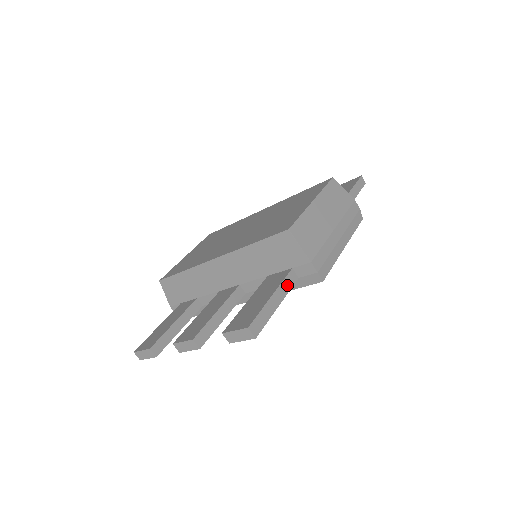
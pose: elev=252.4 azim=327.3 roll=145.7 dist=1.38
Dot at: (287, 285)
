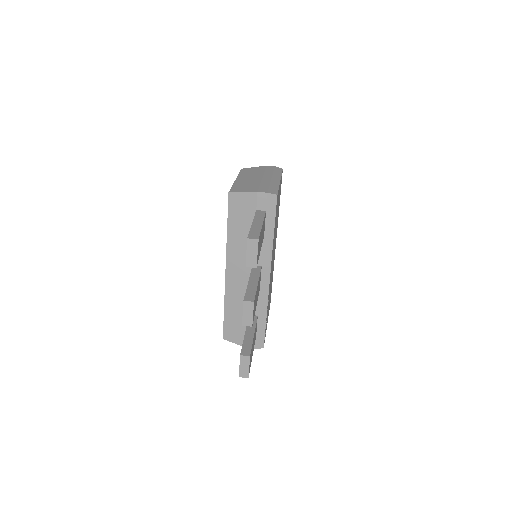
Dot at: (260, 216)
